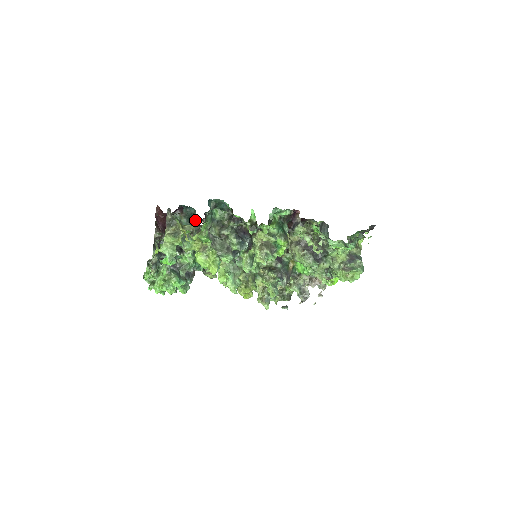
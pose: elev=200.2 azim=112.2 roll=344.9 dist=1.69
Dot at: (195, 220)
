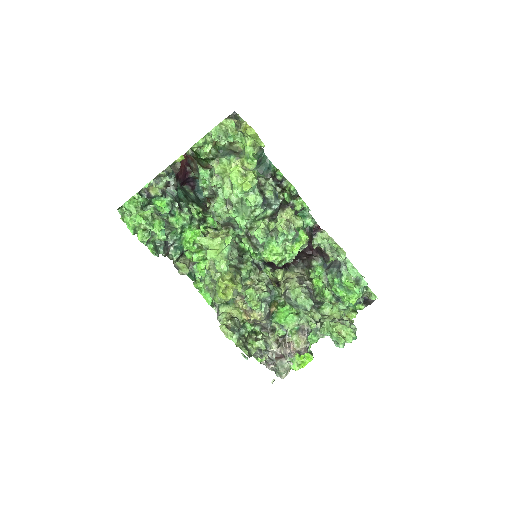
Dot at: (203, 201)
